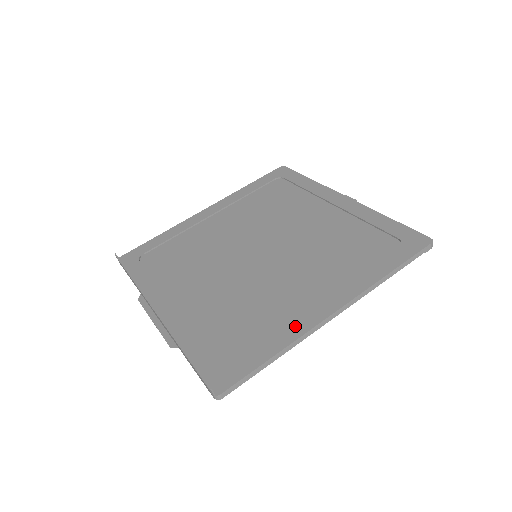
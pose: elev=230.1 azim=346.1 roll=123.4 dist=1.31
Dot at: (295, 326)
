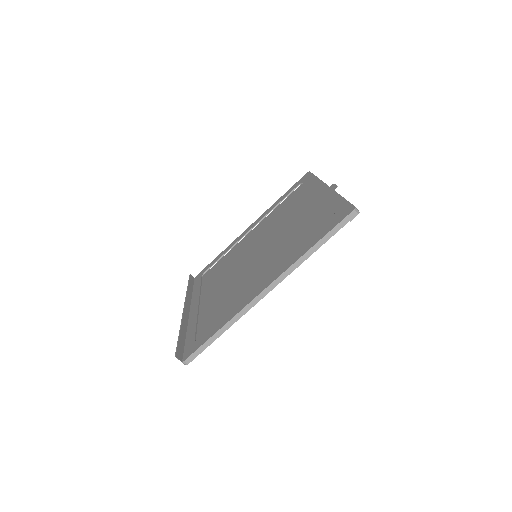
Dot at: (239, 306)
